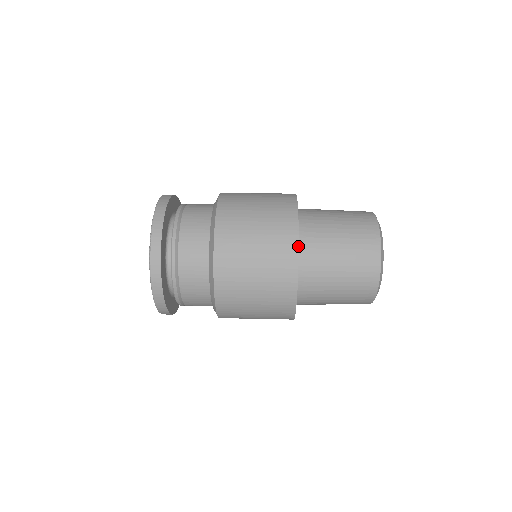
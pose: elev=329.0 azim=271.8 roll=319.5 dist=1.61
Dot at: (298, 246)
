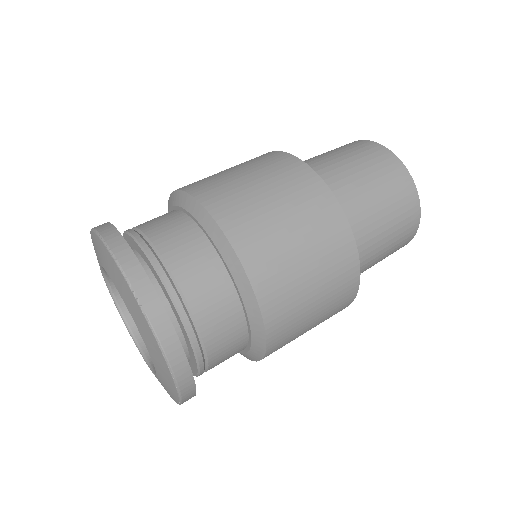
Dot at: (339, 204)
